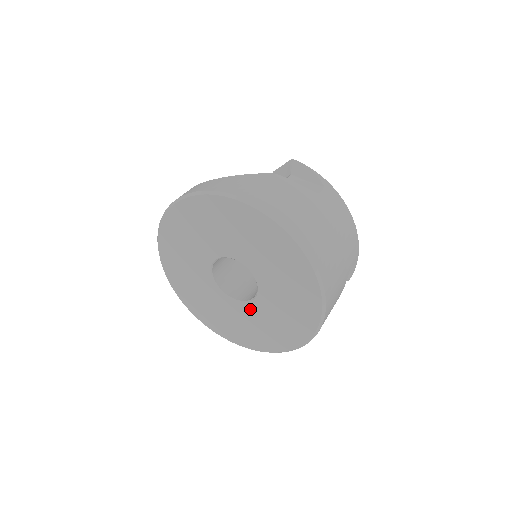
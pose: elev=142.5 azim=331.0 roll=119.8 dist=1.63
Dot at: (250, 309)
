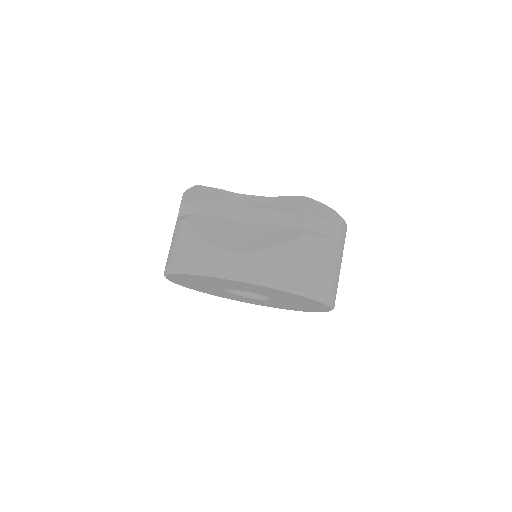
Dot at: occluded
